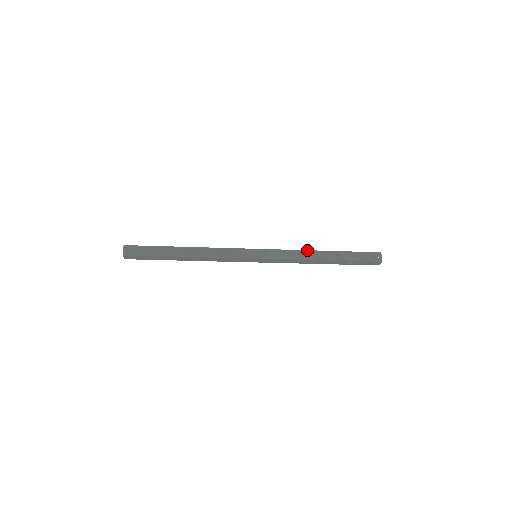
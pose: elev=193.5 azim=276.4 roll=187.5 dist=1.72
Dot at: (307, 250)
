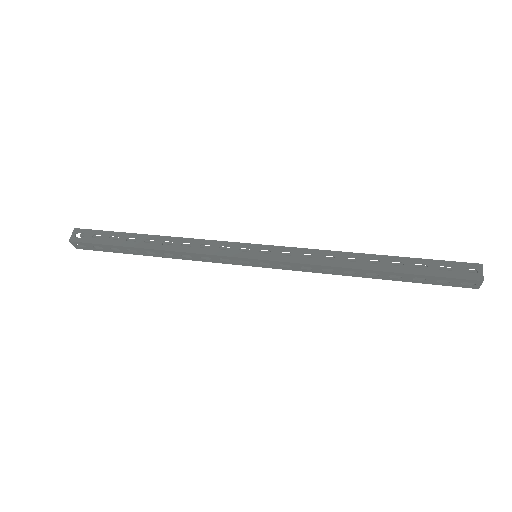
Dot at: (340, 251)
